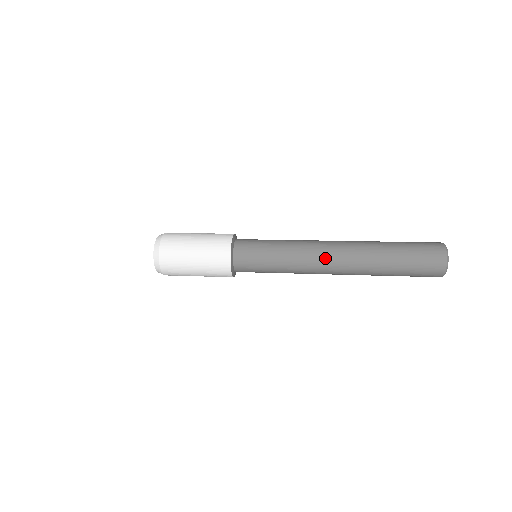
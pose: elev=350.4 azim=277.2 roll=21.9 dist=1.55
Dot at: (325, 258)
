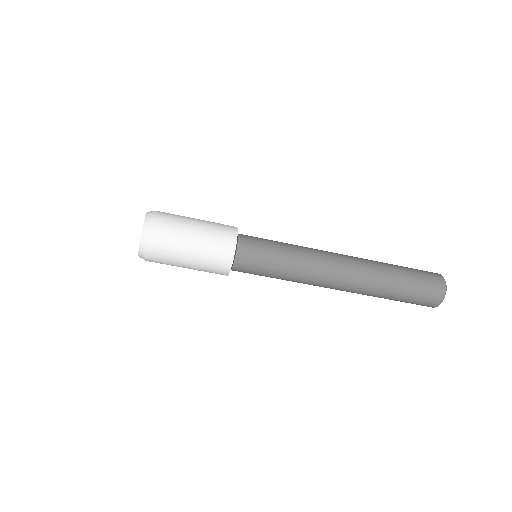
Dot at: (334, 270)
